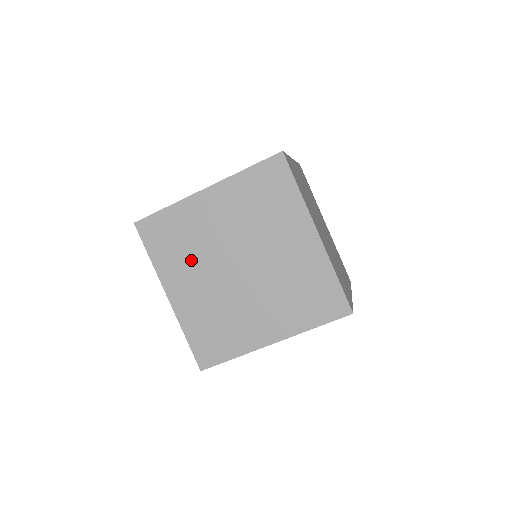
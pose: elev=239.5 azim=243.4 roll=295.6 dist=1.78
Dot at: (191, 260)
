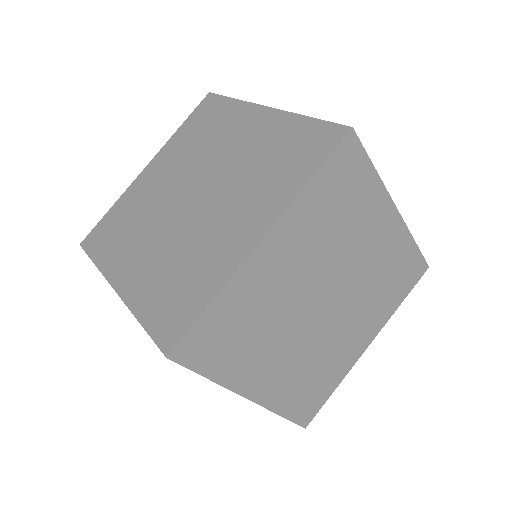
Dot at: (138, 232)
